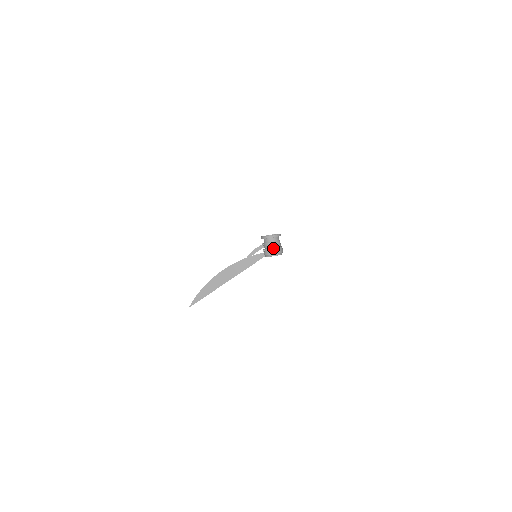
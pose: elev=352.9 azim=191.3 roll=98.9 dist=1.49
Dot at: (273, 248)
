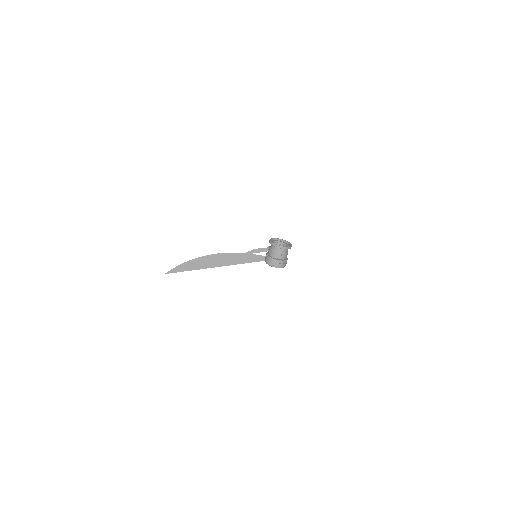
Dot at: (277, 259)
